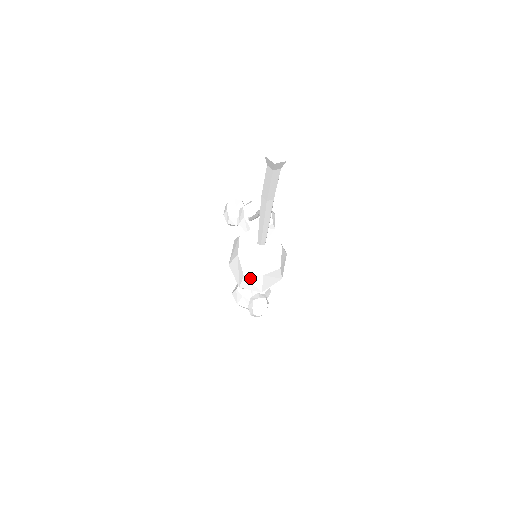
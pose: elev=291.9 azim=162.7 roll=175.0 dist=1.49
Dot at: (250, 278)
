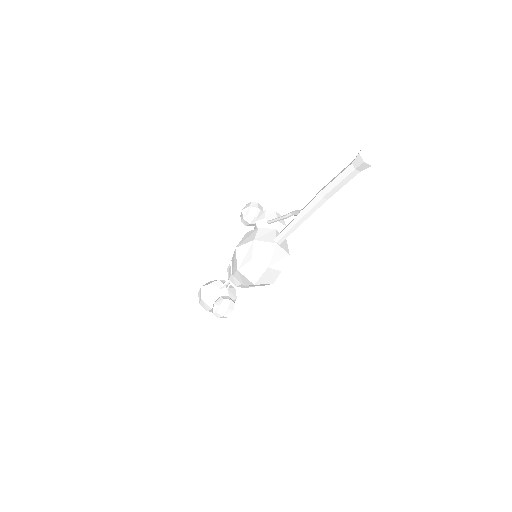
Dot at: (255, 265)
